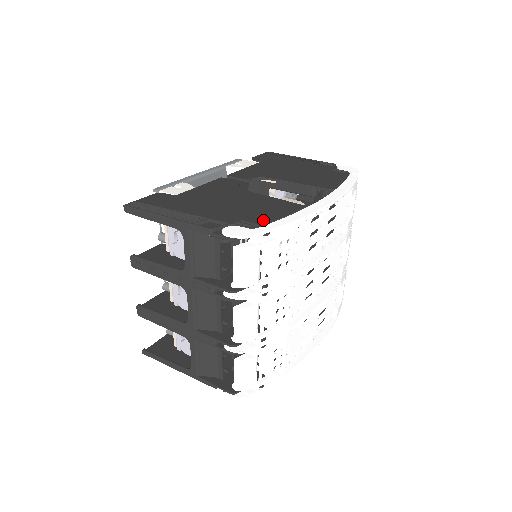
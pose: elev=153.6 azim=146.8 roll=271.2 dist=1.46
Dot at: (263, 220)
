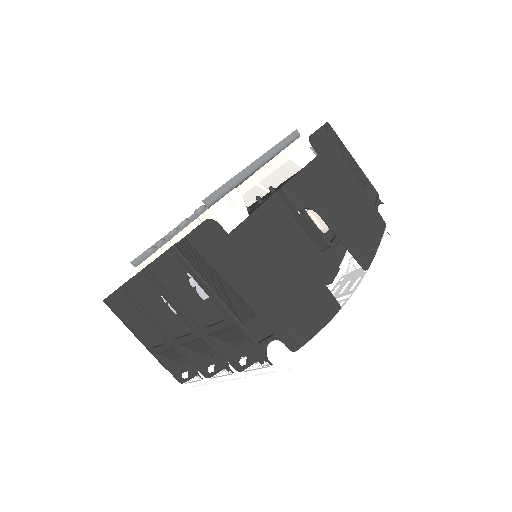
Dot at: (304, 334)
